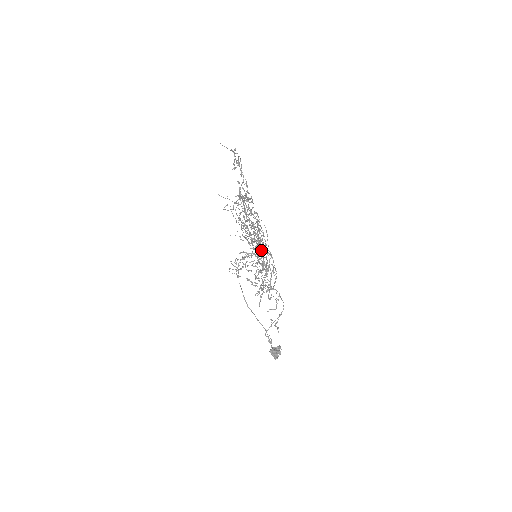
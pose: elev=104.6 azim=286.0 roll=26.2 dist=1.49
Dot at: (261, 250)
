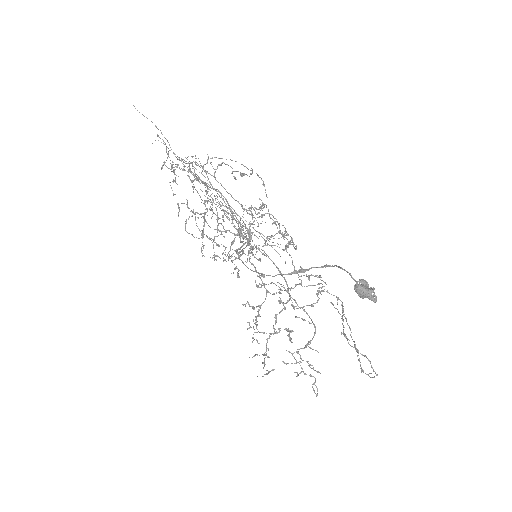
Dot at: (251, 223)
